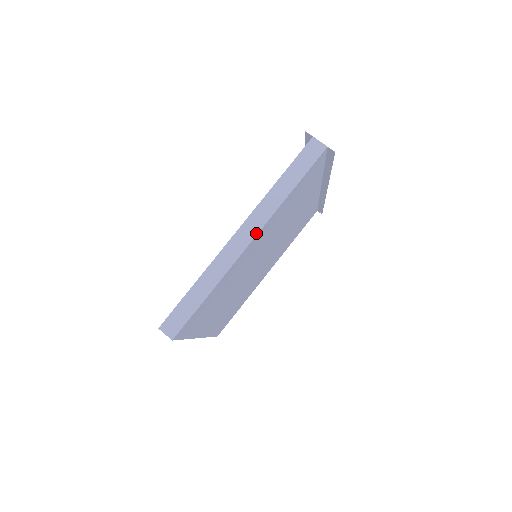
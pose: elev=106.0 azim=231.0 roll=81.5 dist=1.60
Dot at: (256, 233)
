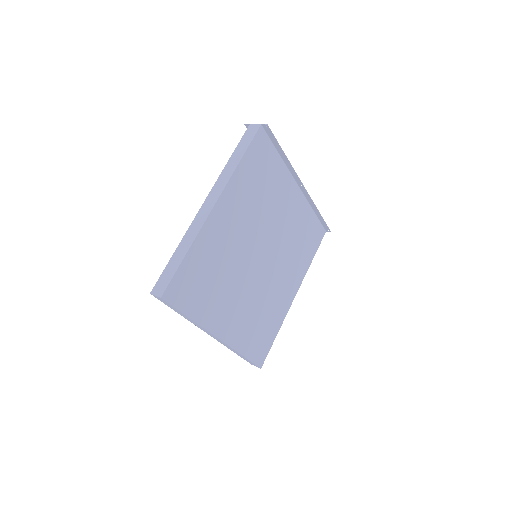
Dot at: (217, 198)
